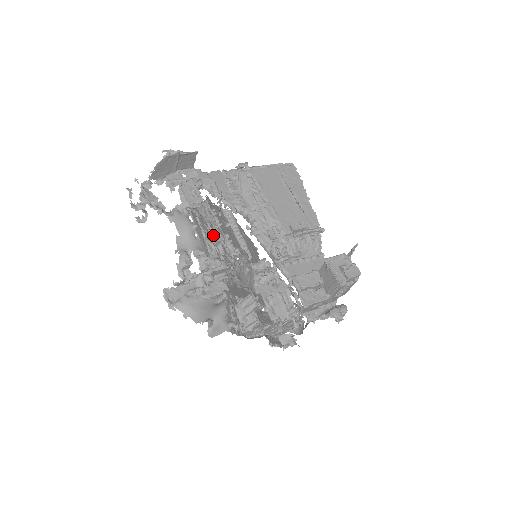
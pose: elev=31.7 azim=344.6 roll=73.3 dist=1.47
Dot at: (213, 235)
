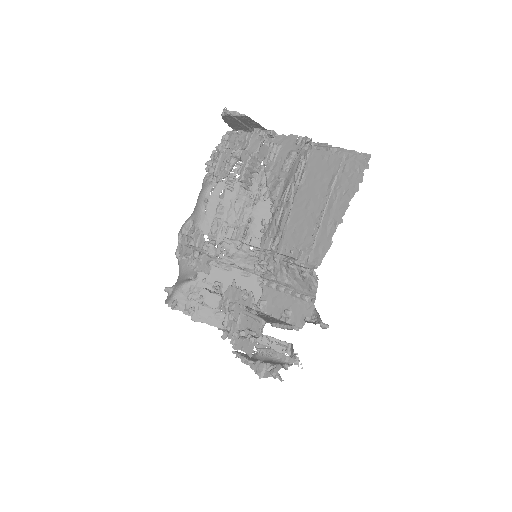
Dot at: (231, 214)
